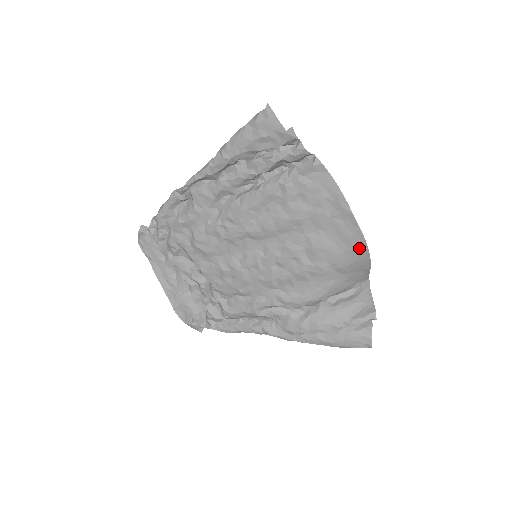
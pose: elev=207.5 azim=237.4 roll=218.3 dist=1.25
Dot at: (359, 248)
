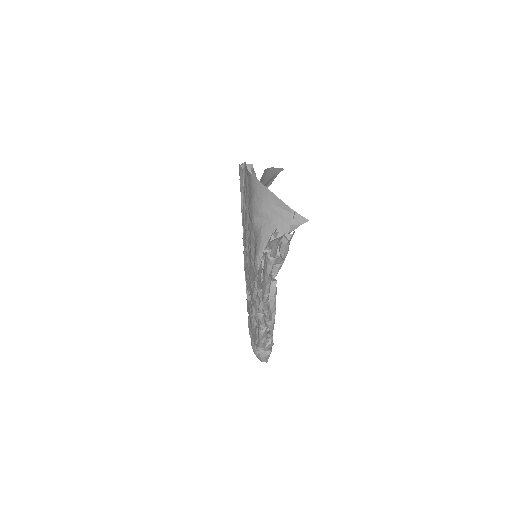
Dot at: (258, 187)
